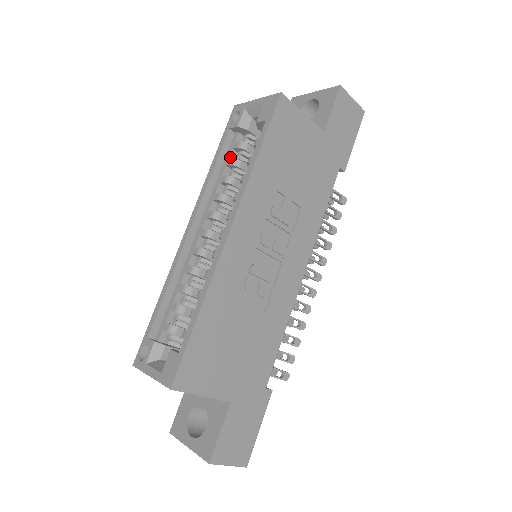
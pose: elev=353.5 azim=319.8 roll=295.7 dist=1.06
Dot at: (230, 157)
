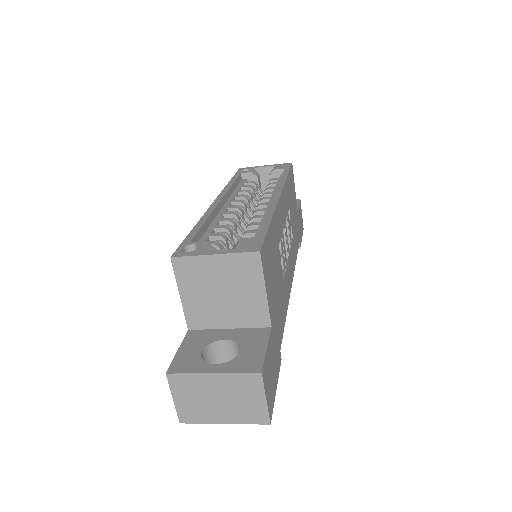
Dot at: (242, 186)
